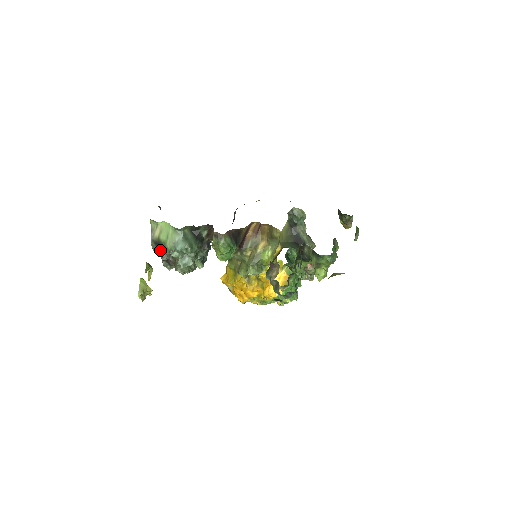
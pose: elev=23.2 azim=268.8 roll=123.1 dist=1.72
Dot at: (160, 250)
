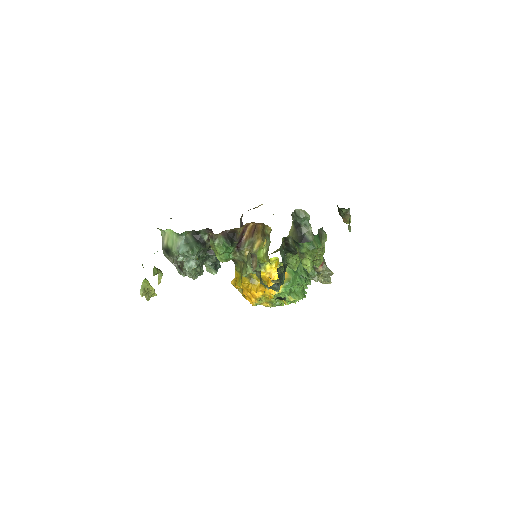
Dot at: (170, 256)
